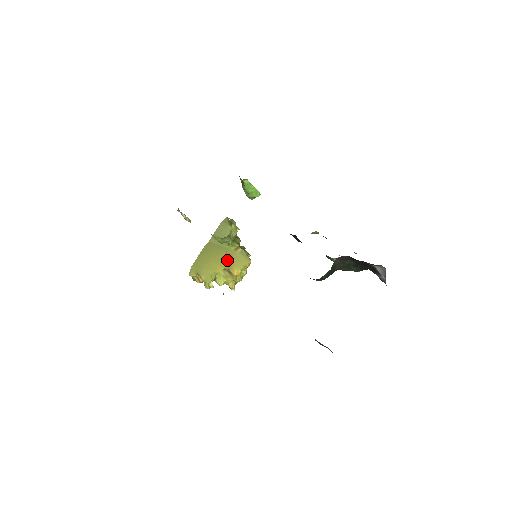
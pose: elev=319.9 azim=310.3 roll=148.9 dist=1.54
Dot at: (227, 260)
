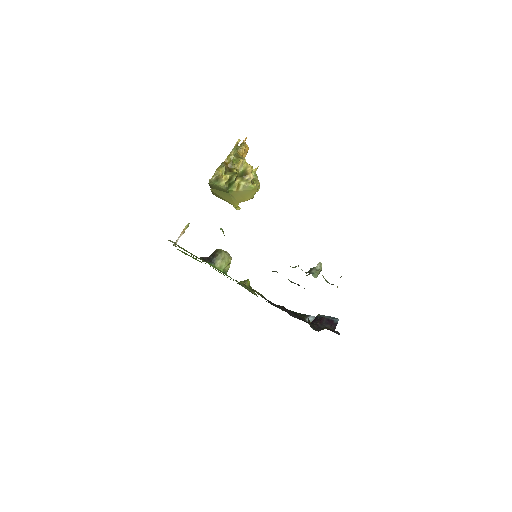
Dot at: (237, 199)
